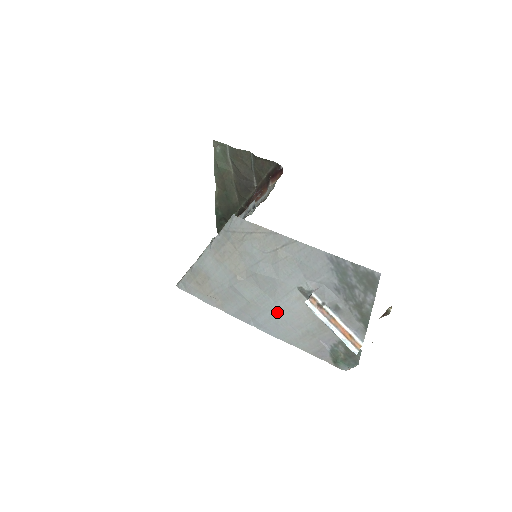
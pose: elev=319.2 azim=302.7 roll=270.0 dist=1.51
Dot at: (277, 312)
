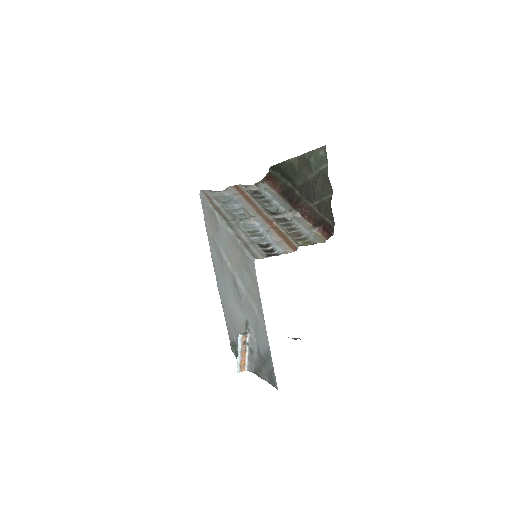
Dot at: (230, 299)
